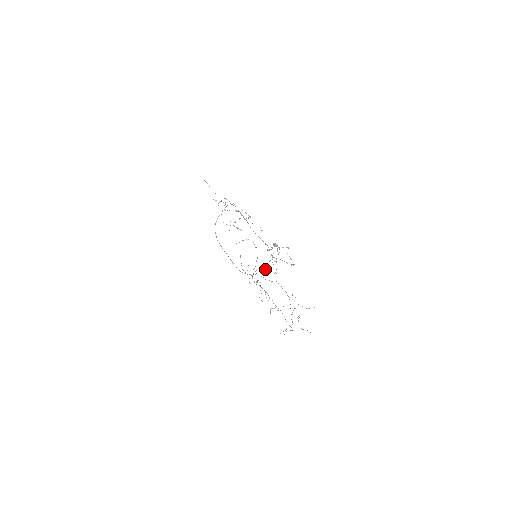
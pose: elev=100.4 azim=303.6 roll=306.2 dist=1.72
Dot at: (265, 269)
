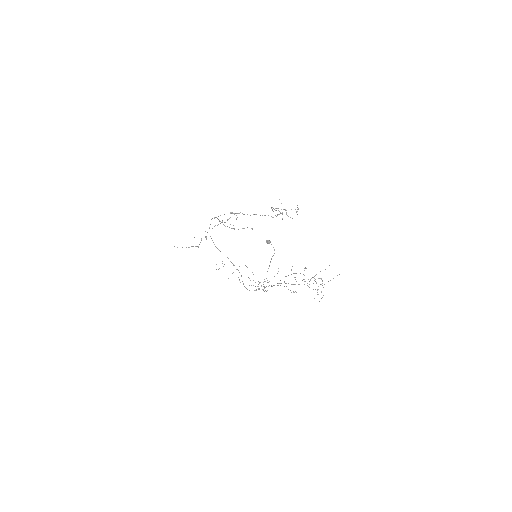
Dot at: occluded
